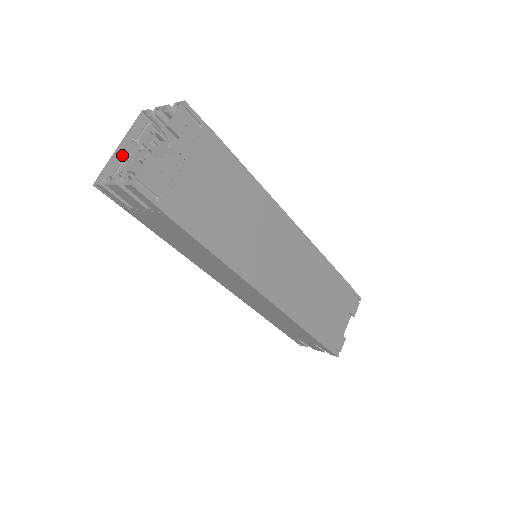
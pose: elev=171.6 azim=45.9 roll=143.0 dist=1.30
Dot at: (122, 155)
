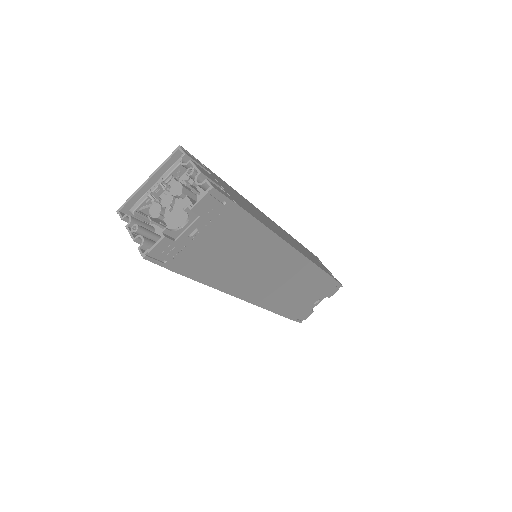
Dot at: occluded
